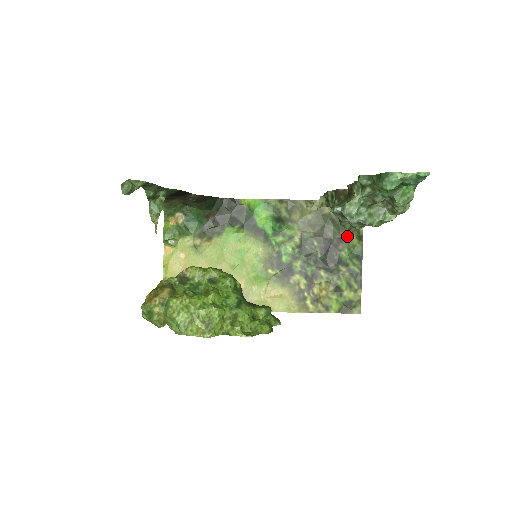
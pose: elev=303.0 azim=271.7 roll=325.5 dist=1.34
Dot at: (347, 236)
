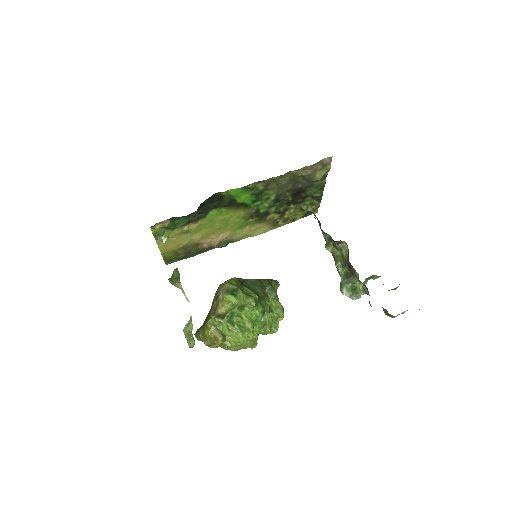
Dot at: (315, 182)
